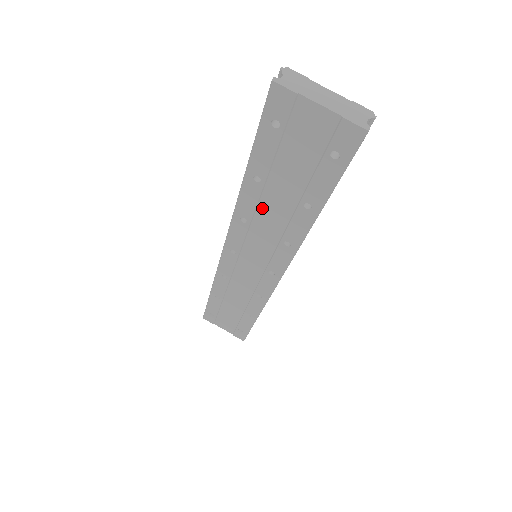
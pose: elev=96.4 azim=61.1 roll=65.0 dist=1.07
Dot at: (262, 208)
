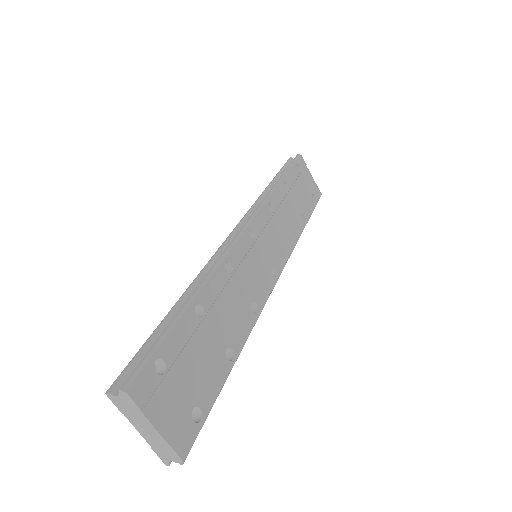
Dot at: occluded
